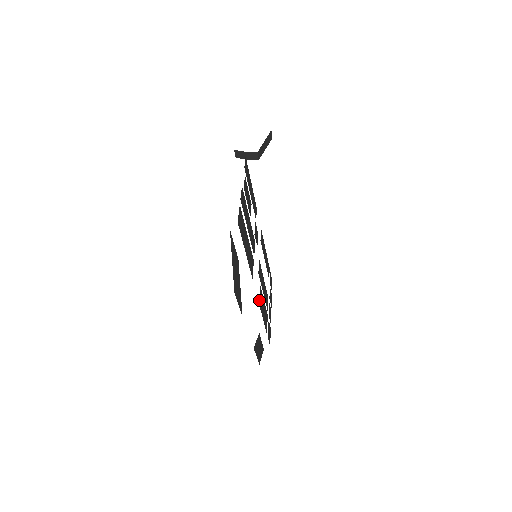
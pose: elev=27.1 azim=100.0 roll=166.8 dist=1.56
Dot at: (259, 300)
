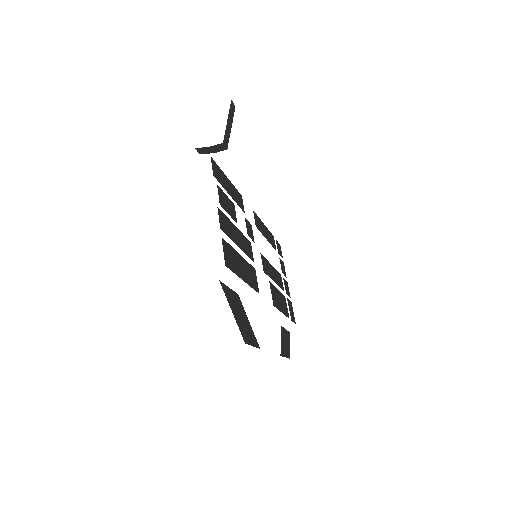
Dot at: occluded
